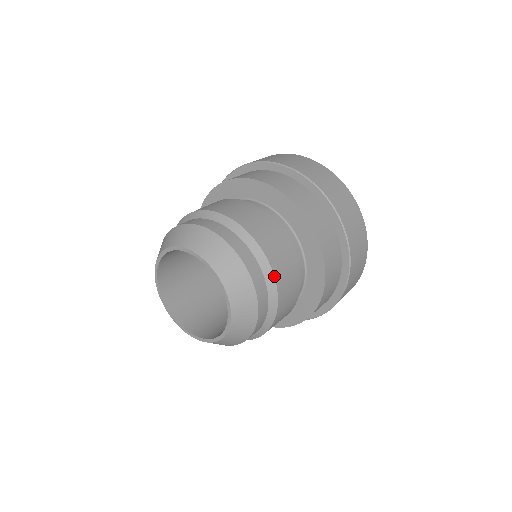
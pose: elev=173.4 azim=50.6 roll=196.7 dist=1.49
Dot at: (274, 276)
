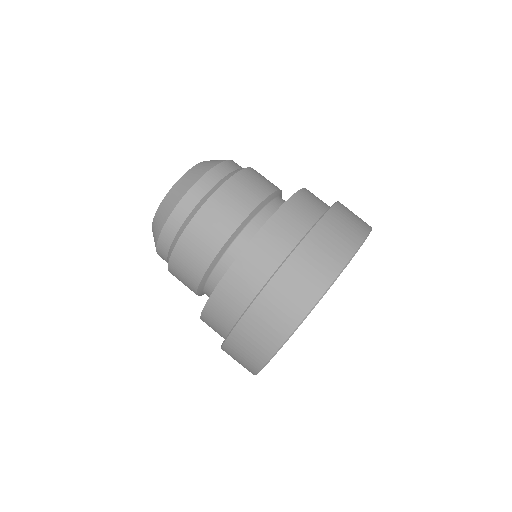
Dot at: (239, 171)
